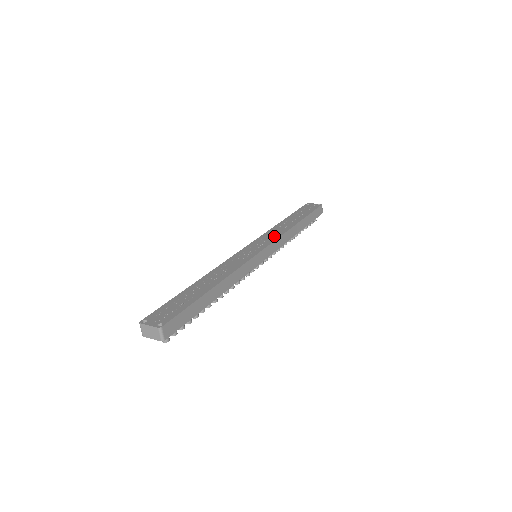
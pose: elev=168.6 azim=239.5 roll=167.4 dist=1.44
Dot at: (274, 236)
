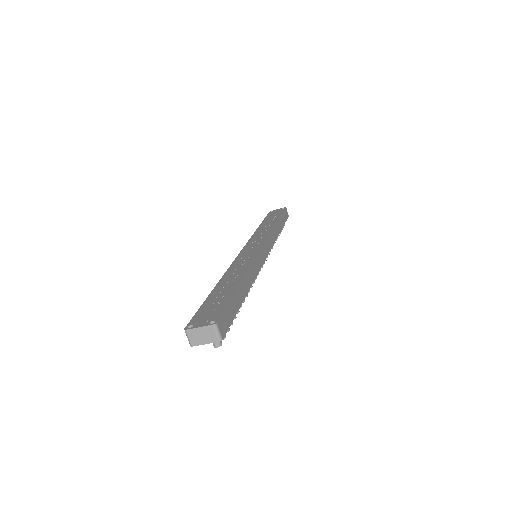
Dot at: (264, 235)
